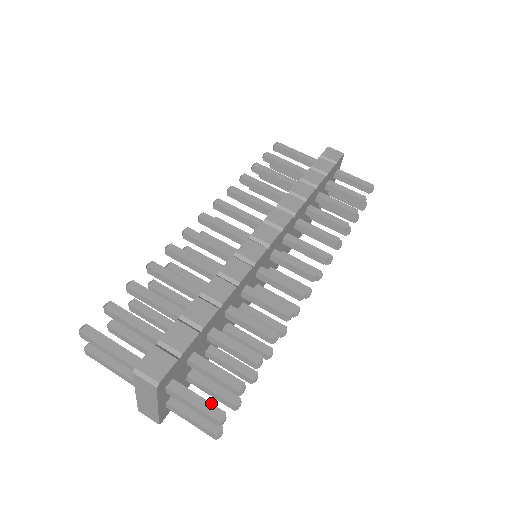
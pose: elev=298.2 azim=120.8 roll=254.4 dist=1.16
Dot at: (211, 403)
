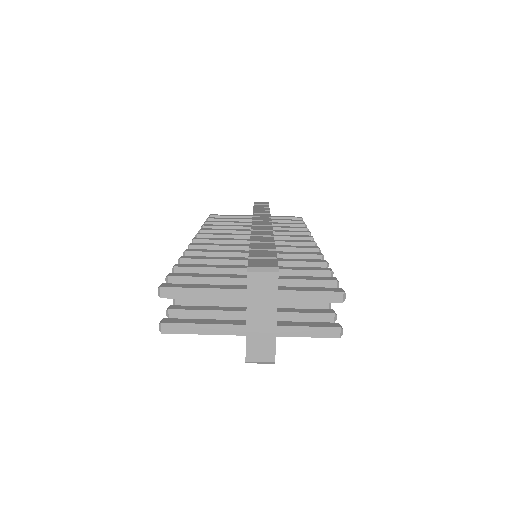
Dot at: (324, 287)
